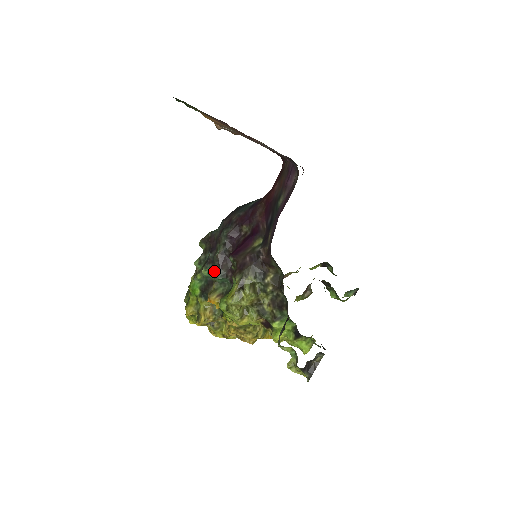
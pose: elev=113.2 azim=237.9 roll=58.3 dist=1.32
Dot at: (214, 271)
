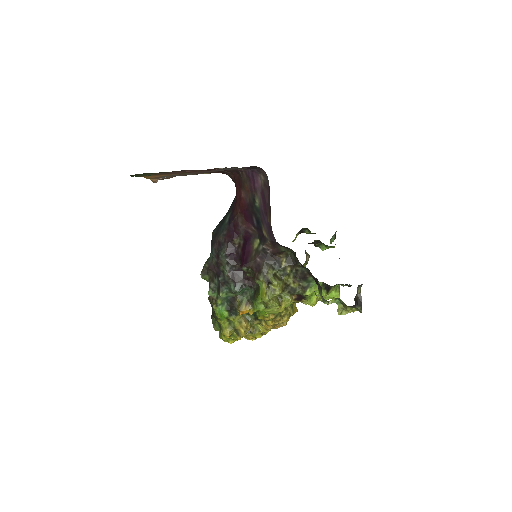
Dot at: (232, 288)
